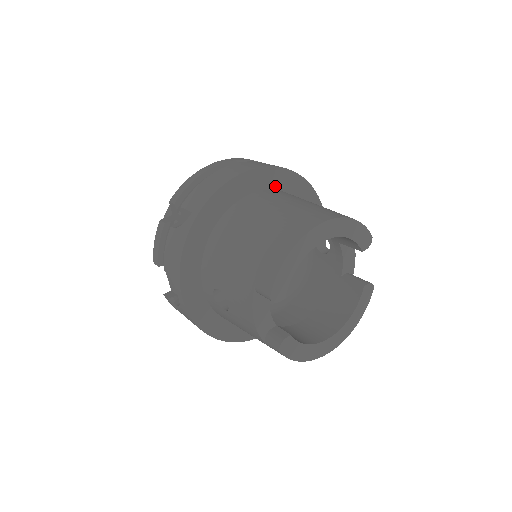
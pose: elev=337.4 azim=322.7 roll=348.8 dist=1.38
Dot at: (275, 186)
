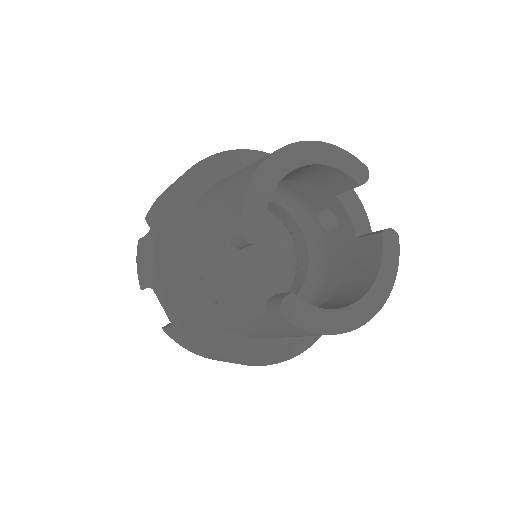
Dot at: occluded
